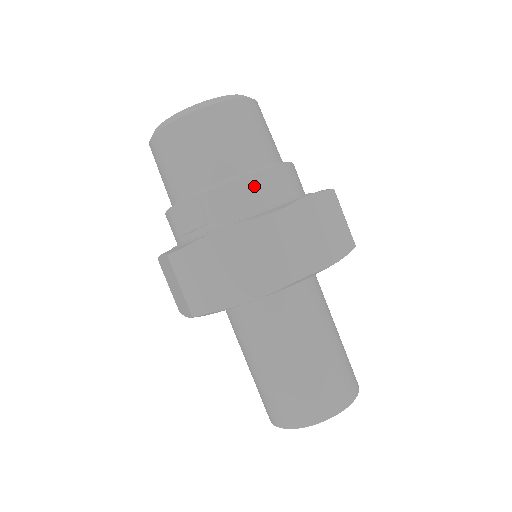
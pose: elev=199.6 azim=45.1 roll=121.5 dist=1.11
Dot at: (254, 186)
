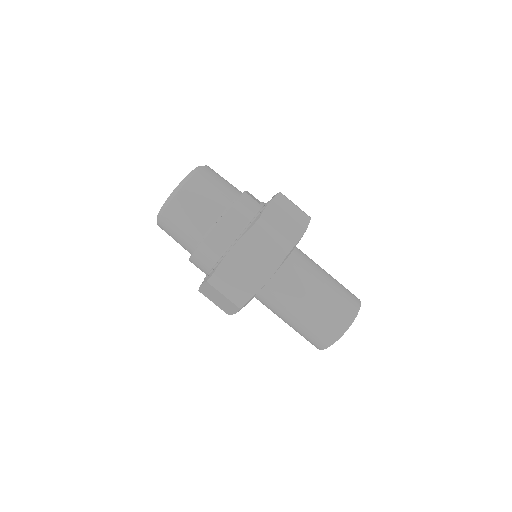
Dot at: (203, 254)
